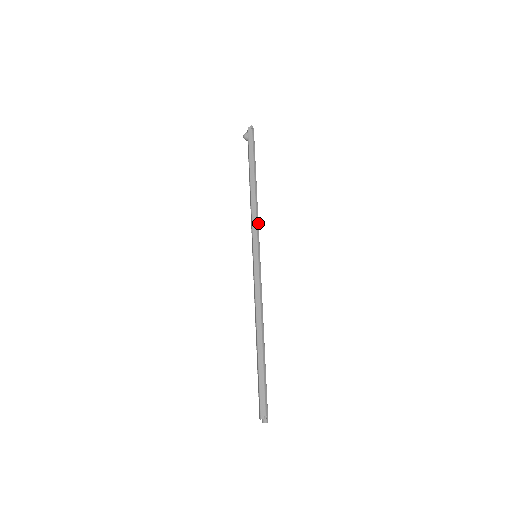
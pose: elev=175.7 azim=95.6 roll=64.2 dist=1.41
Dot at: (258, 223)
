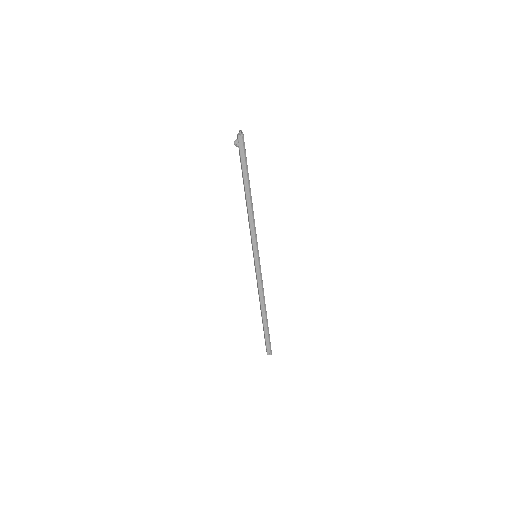
Dot at: occluded
